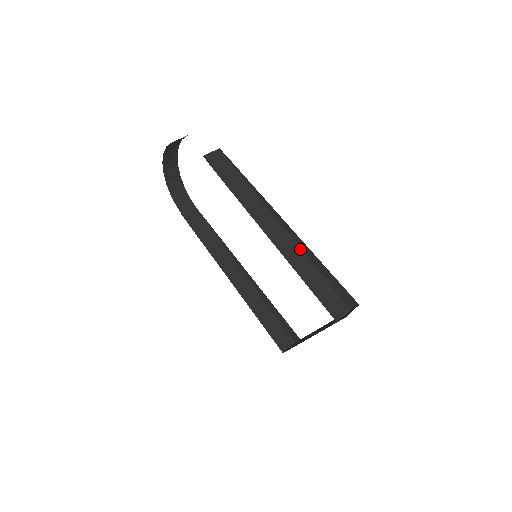
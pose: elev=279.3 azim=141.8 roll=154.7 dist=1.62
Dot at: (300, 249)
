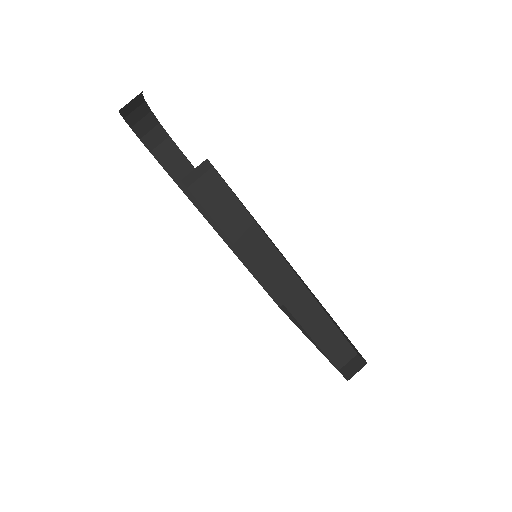
Dot at: (311, 296)
